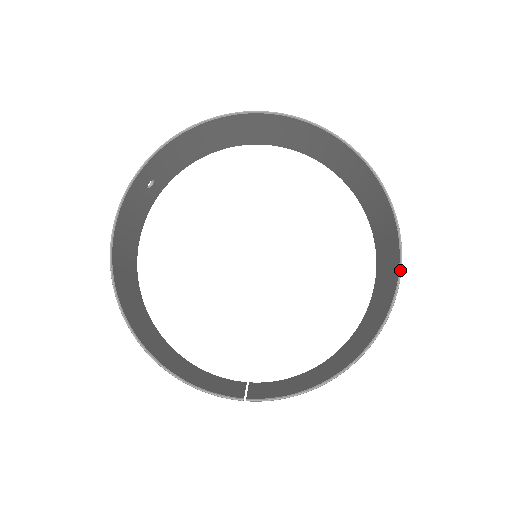
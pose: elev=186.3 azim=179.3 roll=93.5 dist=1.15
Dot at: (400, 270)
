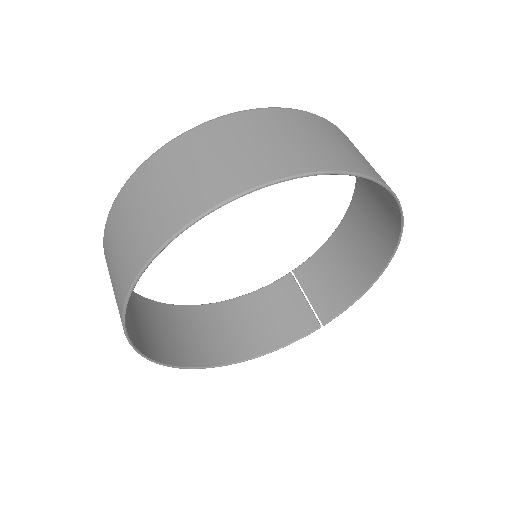
Dot at: (401, 210)
